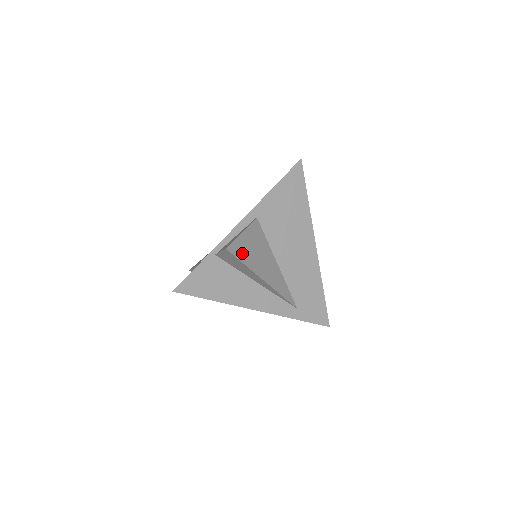
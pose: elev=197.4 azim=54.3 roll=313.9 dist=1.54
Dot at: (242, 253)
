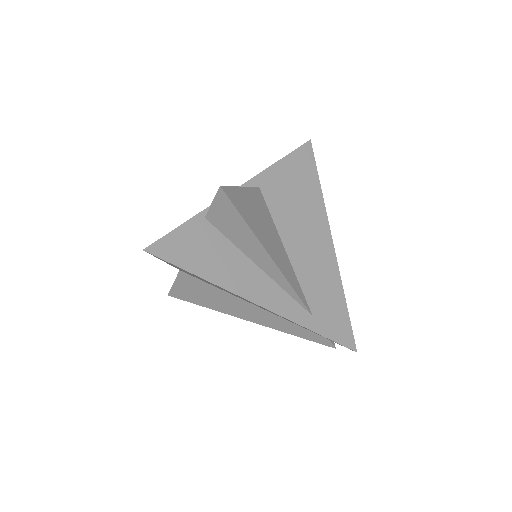
Dot at: (241, 206)
